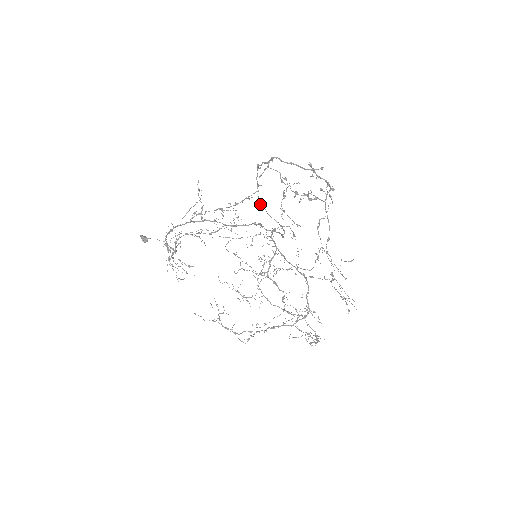
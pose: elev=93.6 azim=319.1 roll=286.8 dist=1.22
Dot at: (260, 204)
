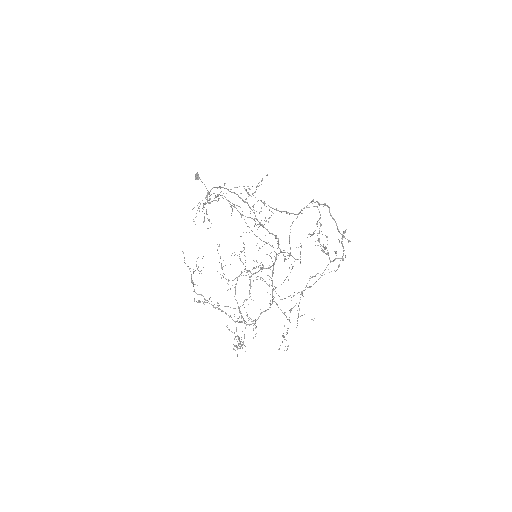
Dot at: (291, 225)
